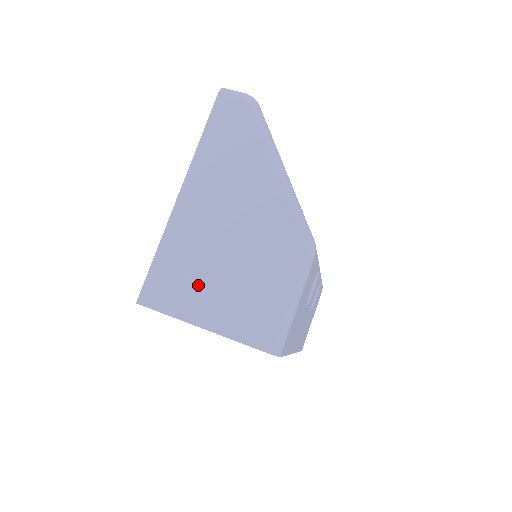
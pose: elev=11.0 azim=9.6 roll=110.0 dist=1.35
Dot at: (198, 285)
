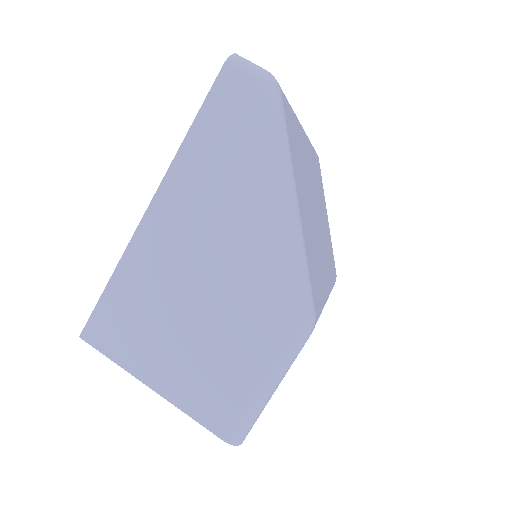
Dot at: (155, 336)
